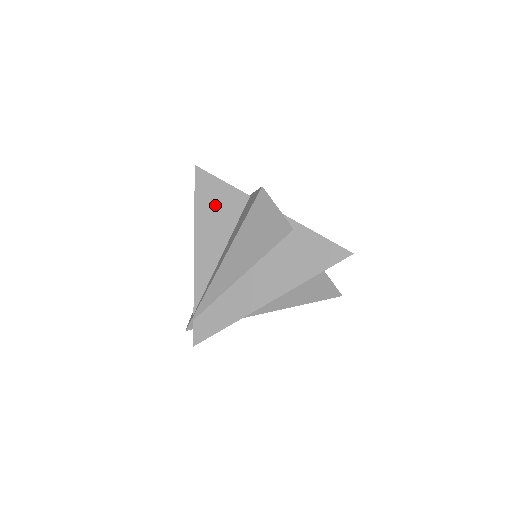
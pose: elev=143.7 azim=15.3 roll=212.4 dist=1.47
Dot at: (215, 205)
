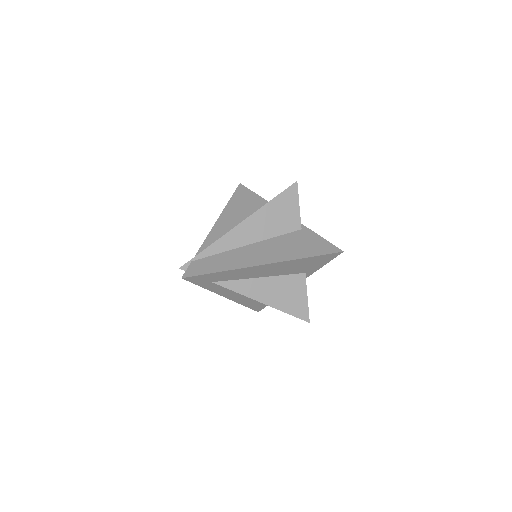
Dot at: (245, 204)
